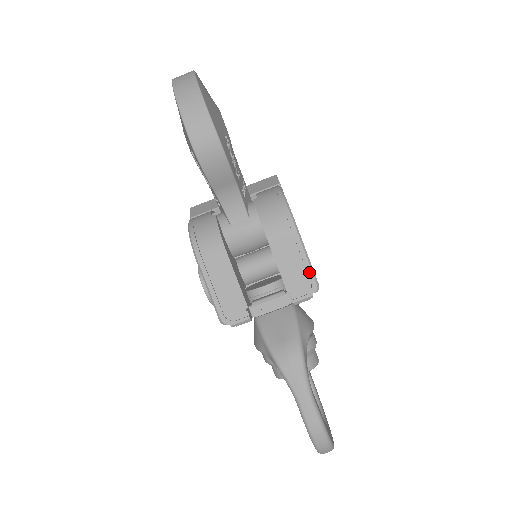
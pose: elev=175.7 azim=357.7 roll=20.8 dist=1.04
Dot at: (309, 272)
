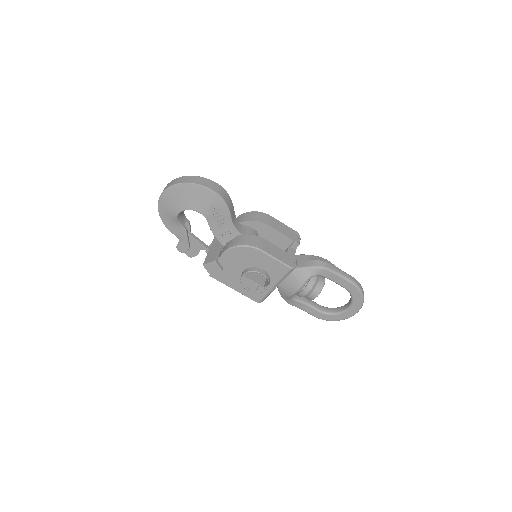
Dot at: (290, 229)
